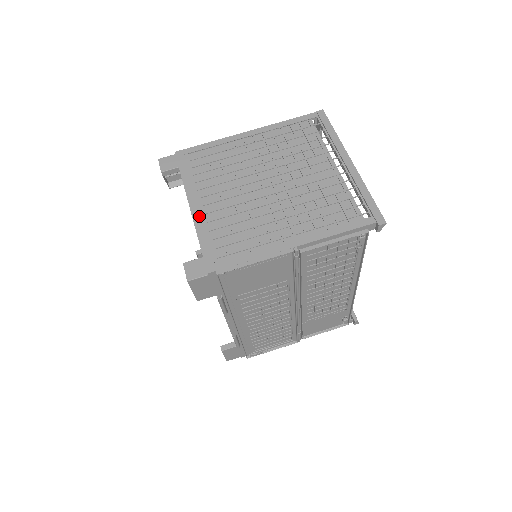
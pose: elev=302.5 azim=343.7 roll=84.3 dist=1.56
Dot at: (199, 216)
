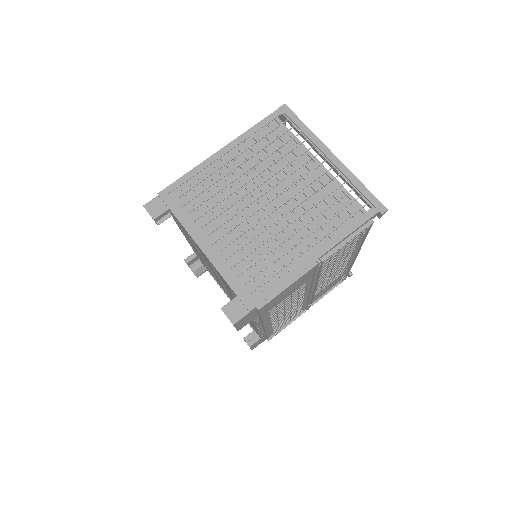
Dot at: (215, 256)
